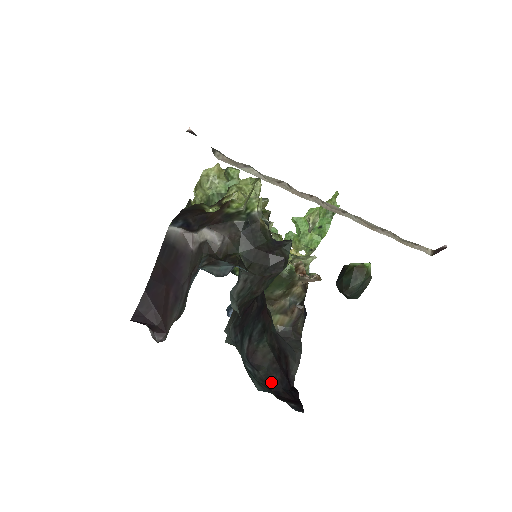
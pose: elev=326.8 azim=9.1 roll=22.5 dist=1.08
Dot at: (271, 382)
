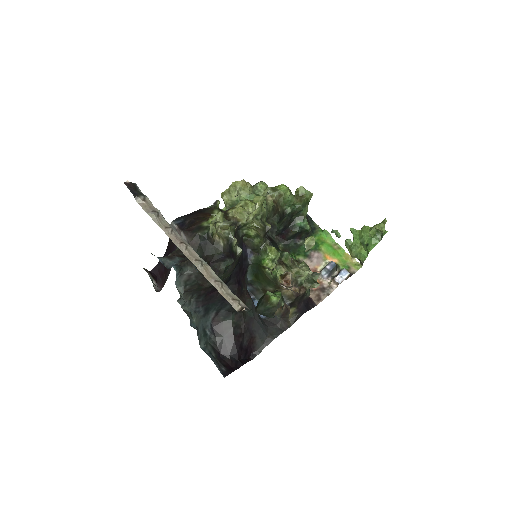
Dot at: (222, 348)
